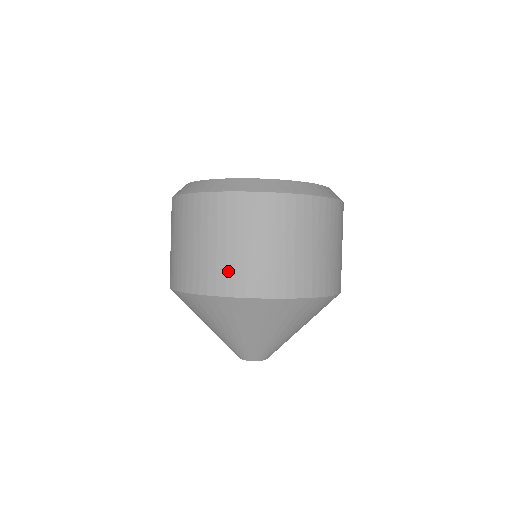
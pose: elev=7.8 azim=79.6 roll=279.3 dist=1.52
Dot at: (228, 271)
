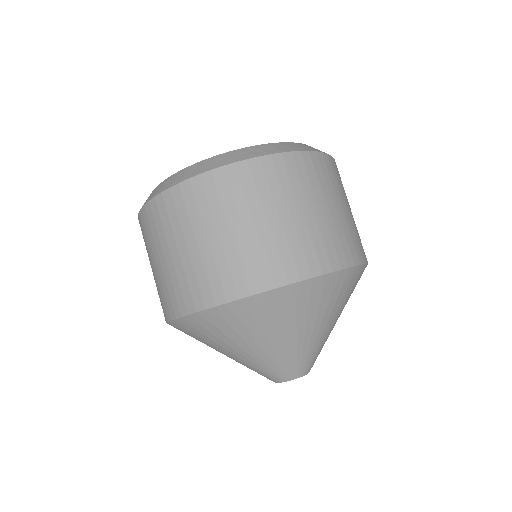
Dot at: (189, 281)
